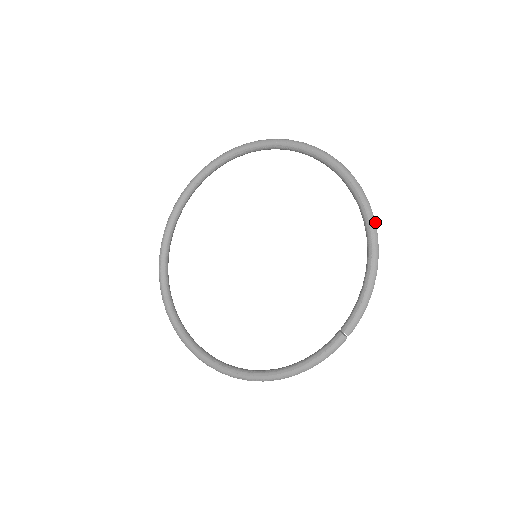
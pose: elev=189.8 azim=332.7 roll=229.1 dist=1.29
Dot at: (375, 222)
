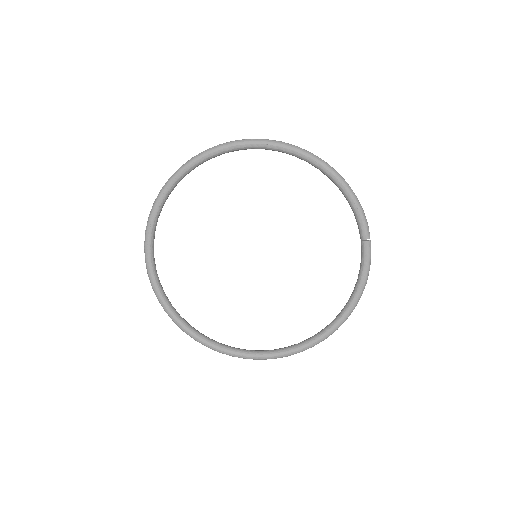
Dot at: (315, 155)
